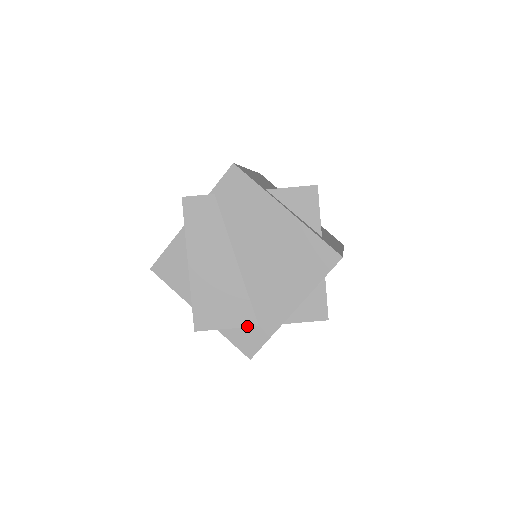
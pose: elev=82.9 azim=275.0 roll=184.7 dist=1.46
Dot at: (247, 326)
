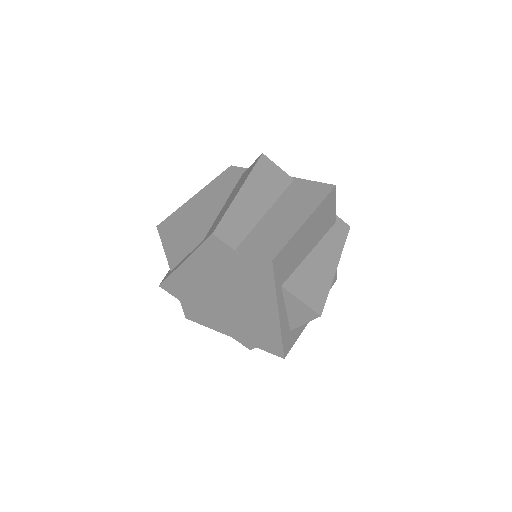
Dot at: (196, 312)
